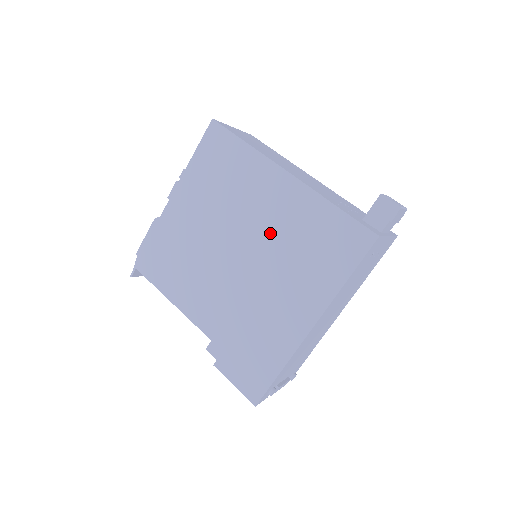
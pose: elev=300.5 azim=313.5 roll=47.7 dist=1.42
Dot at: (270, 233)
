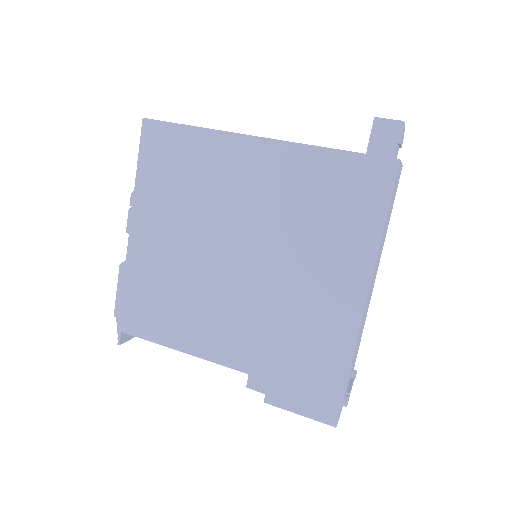
Dot at: (267, 216)
